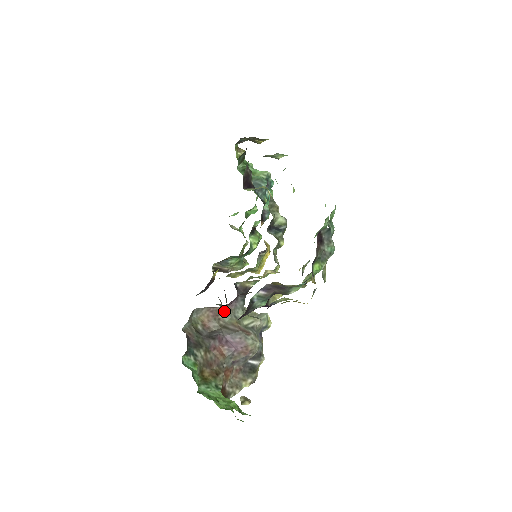
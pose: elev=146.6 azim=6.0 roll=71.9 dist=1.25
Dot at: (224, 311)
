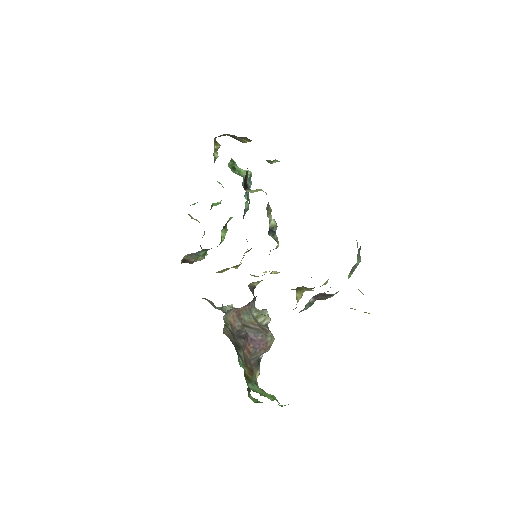
Dot at: (244, 311)
